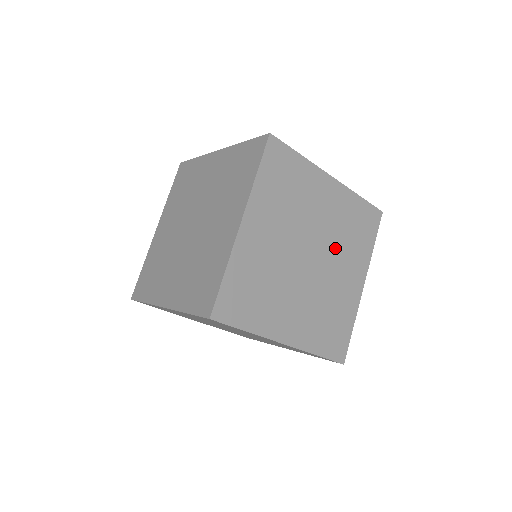
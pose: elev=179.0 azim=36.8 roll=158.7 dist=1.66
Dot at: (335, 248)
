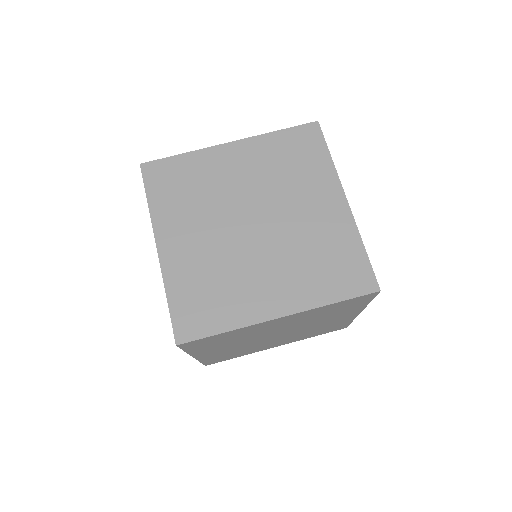
Dot at: (279, 195)
